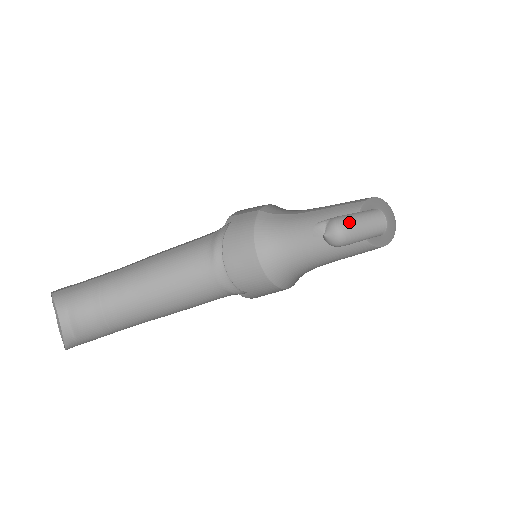
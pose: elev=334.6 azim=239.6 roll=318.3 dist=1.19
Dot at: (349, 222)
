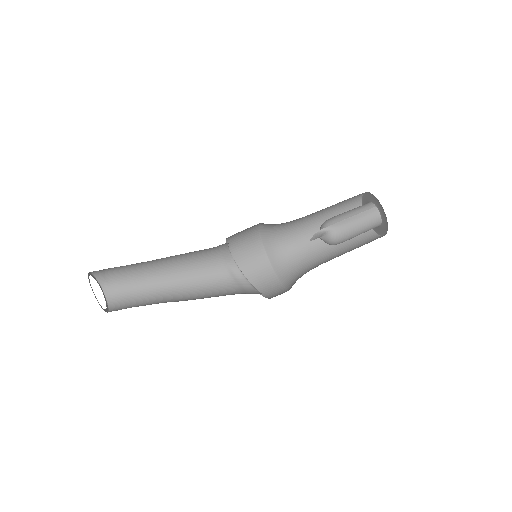
Dot at: (345, 239)
